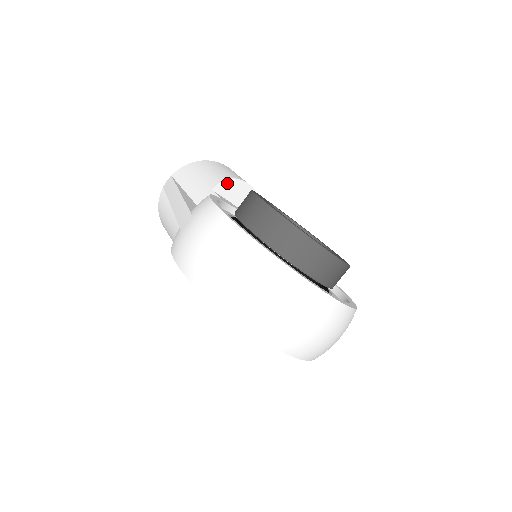
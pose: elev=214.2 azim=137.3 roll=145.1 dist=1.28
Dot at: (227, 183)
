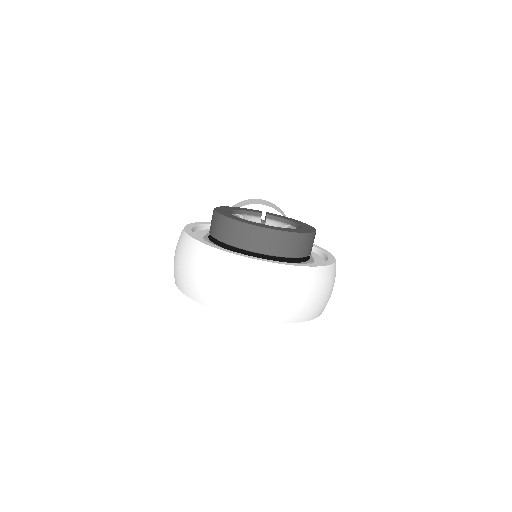
Dot at: occluded
